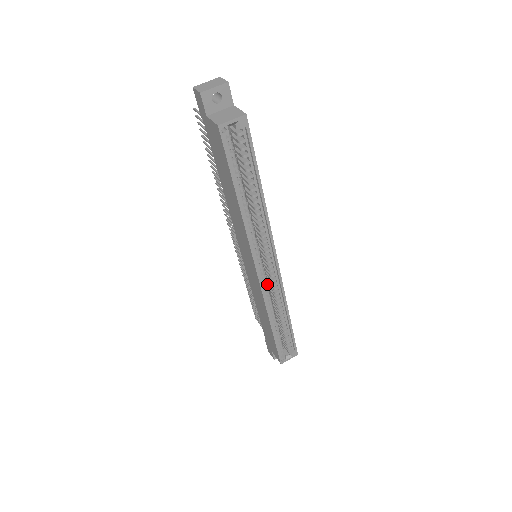
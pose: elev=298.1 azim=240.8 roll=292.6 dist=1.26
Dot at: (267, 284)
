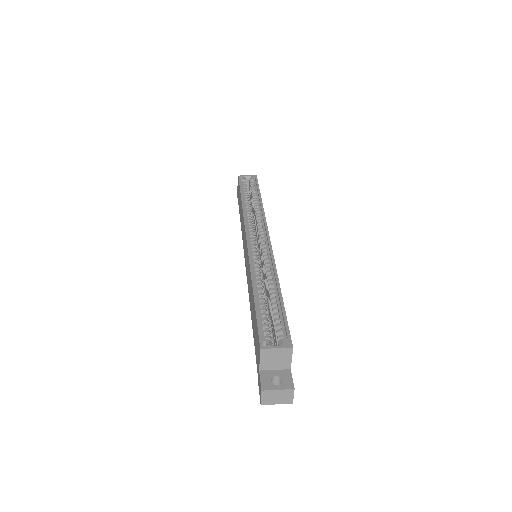
Dot at: (258, 258)
